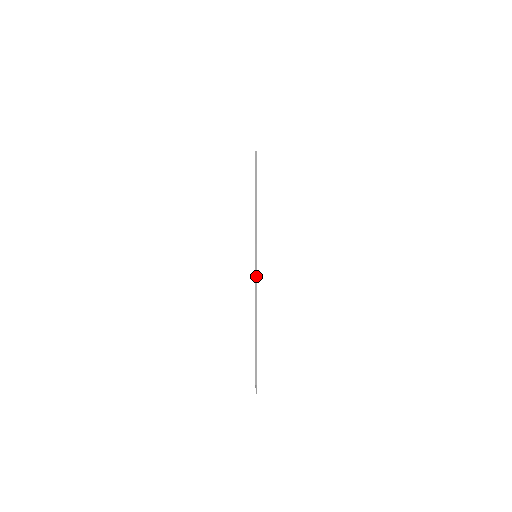
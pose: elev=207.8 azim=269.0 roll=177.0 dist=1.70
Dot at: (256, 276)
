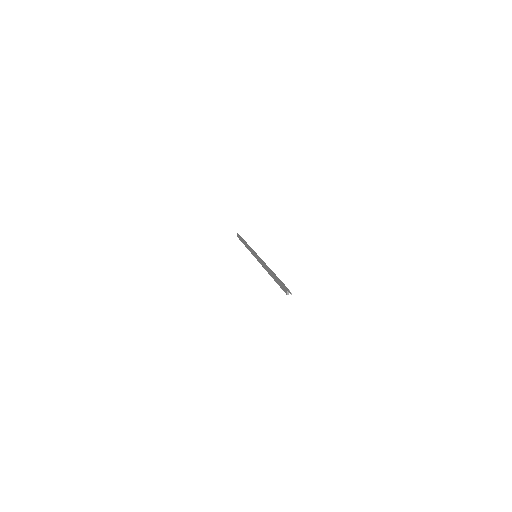
Dot at: (261, 259)
